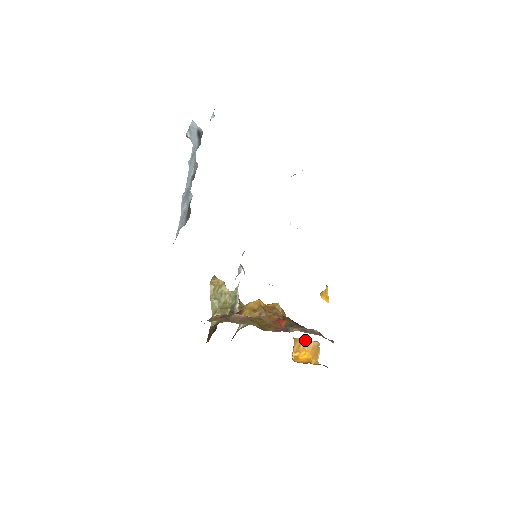
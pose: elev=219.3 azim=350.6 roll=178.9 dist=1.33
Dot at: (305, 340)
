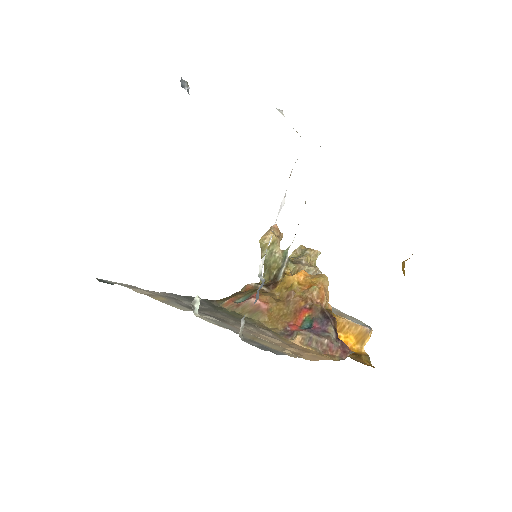
Dot at: (352, 322)
